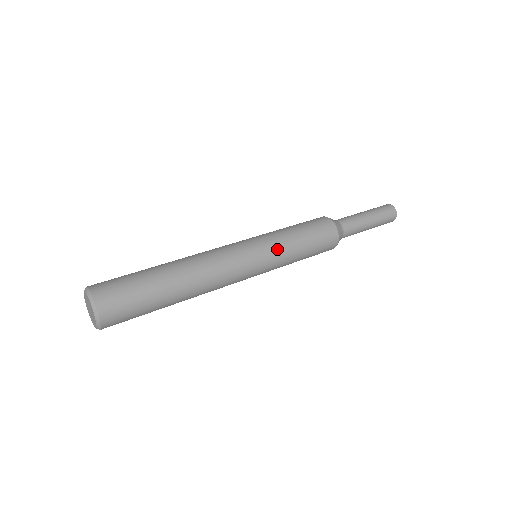
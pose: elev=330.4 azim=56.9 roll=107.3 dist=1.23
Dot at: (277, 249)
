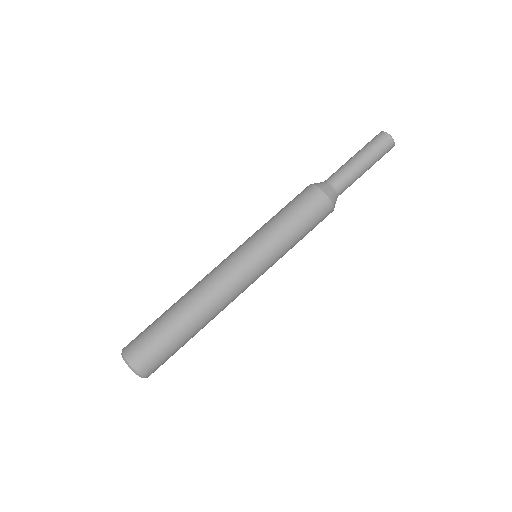
Dot at: occluded
